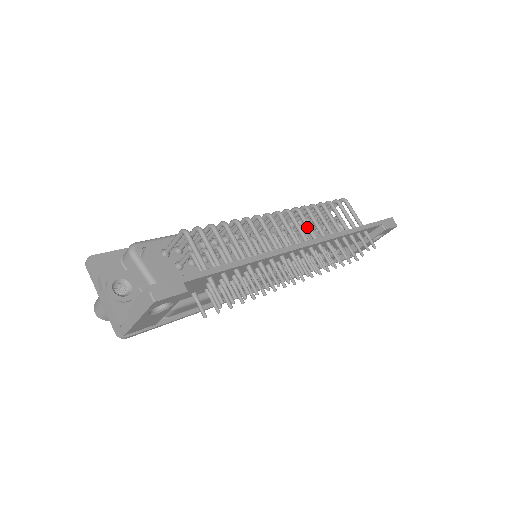
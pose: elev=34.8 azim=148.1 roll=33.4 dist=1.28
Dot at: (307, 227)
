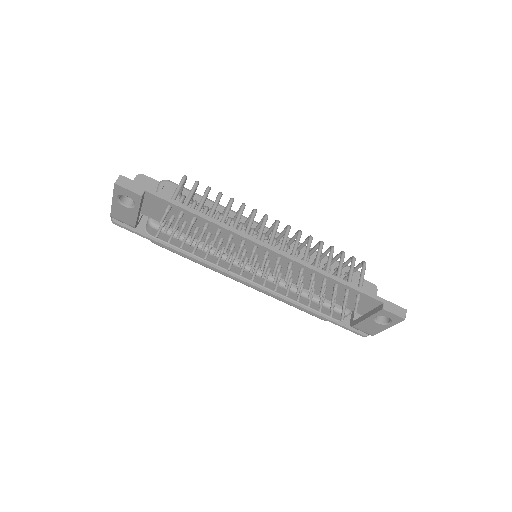
Dot at: (294, 246)
